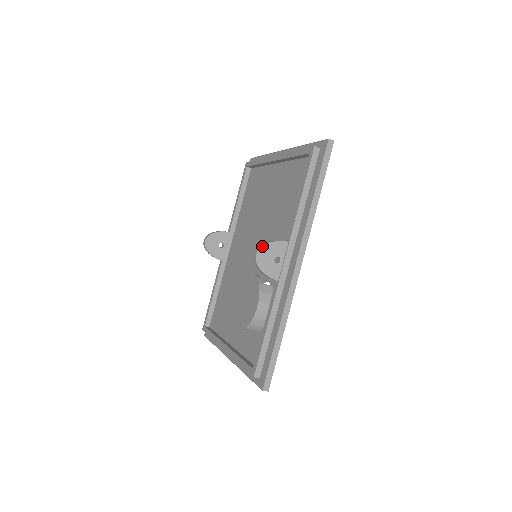
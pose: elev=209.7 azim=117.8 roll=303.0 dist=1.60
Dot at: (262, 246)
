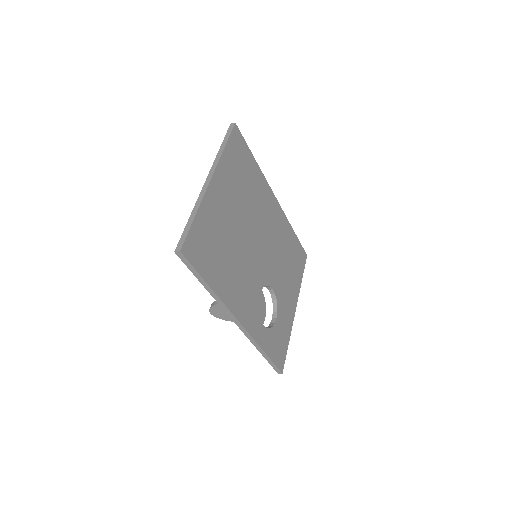
Dot at: (210, 309)
